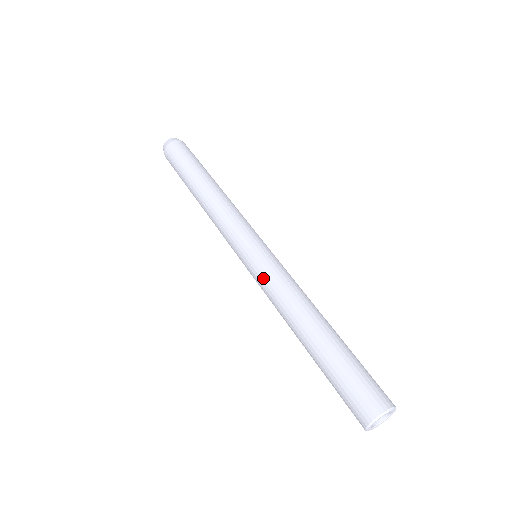
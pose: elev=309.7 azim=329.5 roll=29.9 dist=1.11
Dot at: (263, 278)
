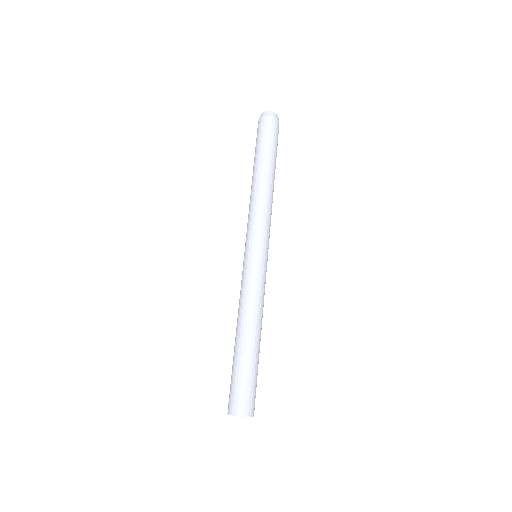
Dot at: (242, 279)
